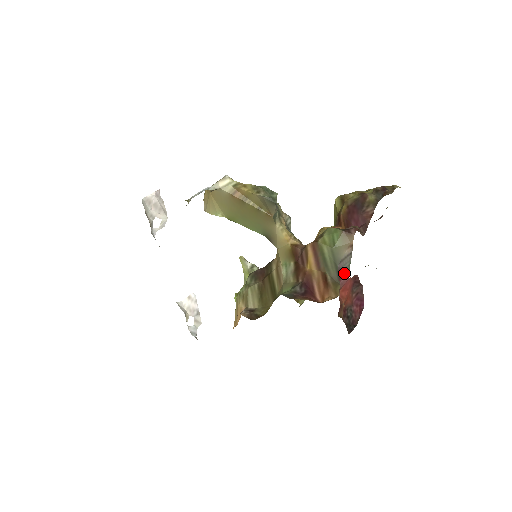
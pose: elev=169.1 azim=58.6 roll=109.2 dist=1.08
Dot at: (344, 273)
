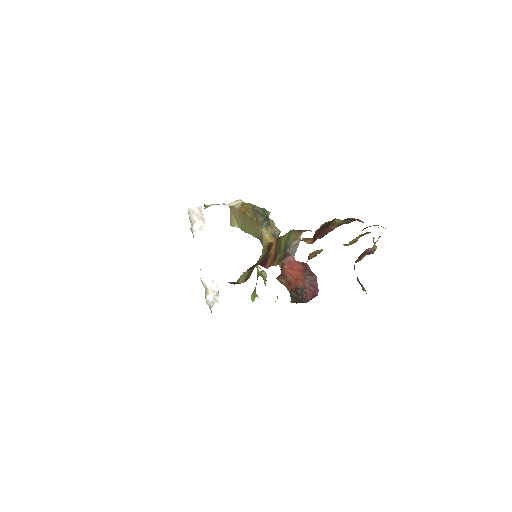
Dot at: (290, 255)
